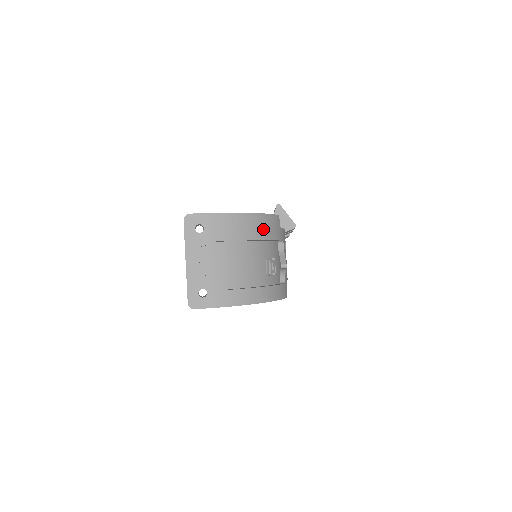
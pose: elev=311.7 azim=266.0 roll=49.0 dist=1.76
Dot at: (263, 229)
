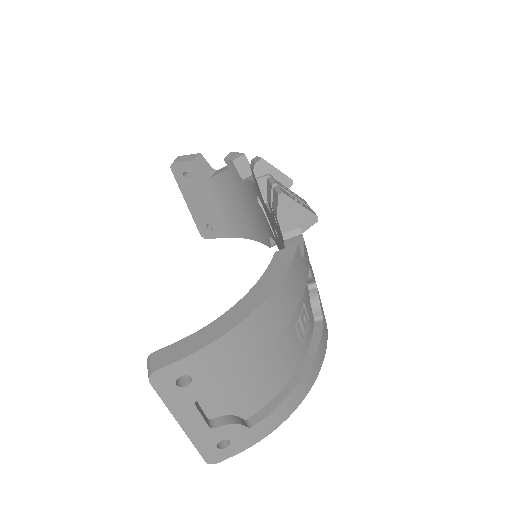
Dot at: (285, 304)
